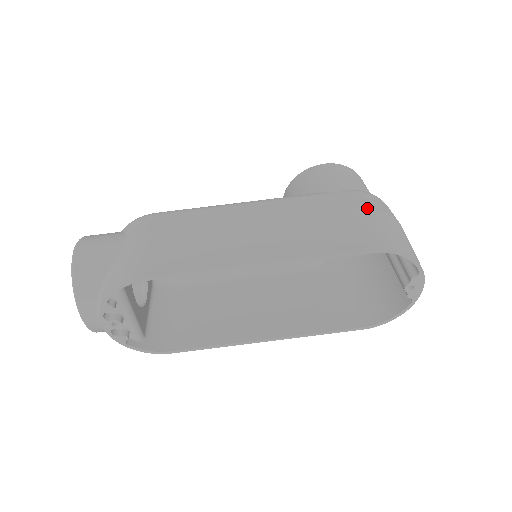
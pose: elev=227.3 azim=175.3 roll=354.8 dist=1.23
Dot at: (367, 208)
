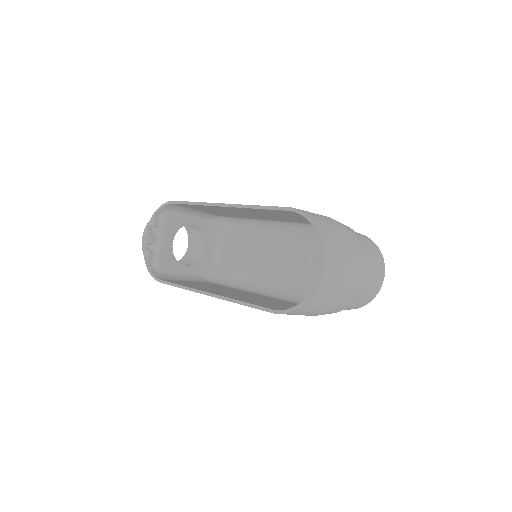
Dot at: (329, 217)
